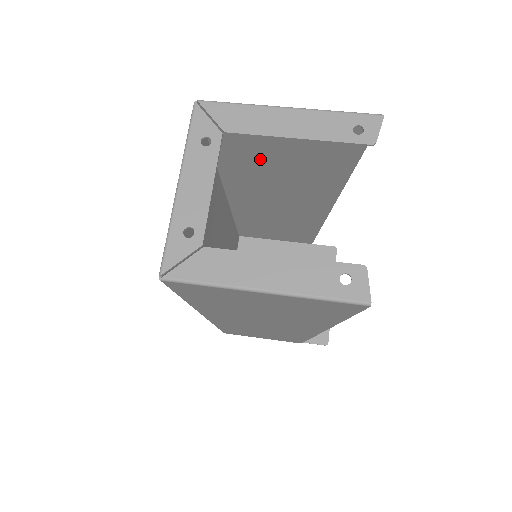
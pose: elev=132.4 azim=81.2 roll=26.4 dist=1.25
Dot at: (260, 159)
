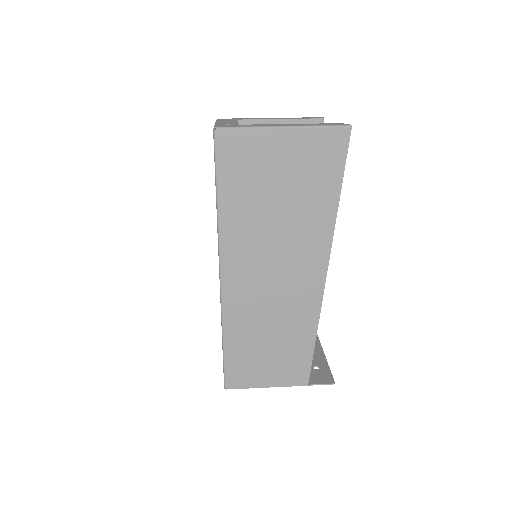
Dot at: occluded
